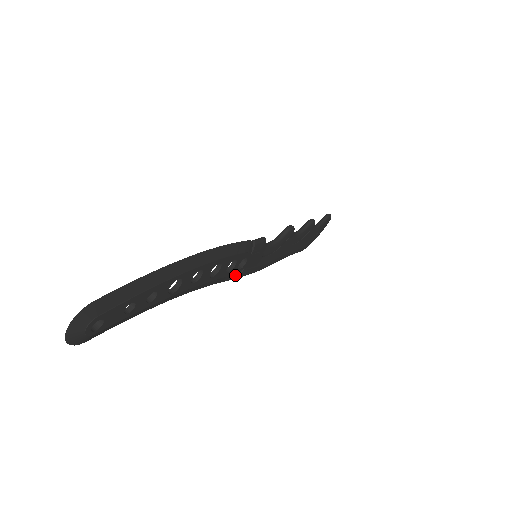
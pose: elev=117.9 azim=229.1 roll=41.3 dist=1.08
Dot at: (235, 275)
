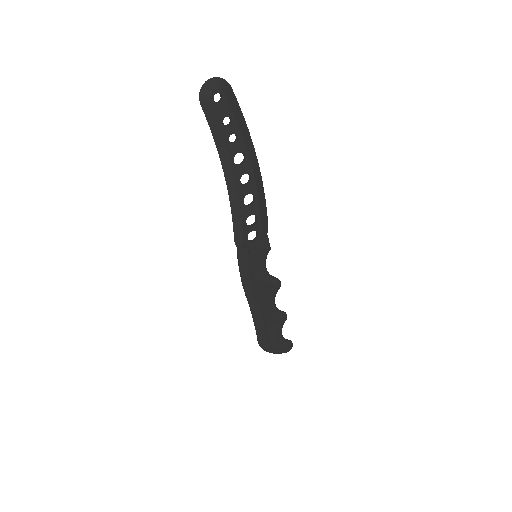
Dot at: (241, 243)
